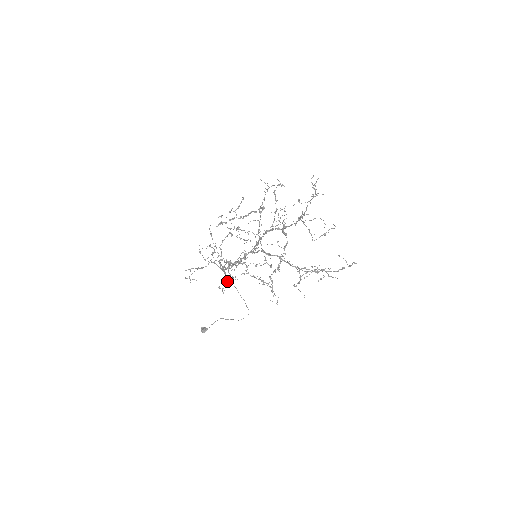
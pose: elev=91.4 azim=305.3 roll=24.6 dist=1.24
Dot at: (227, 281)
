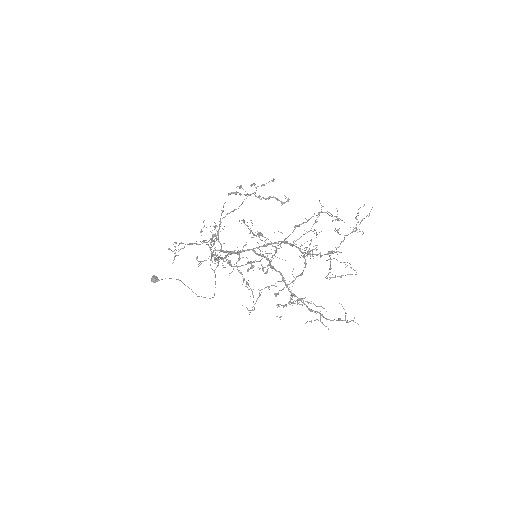
Dot at: occluded
